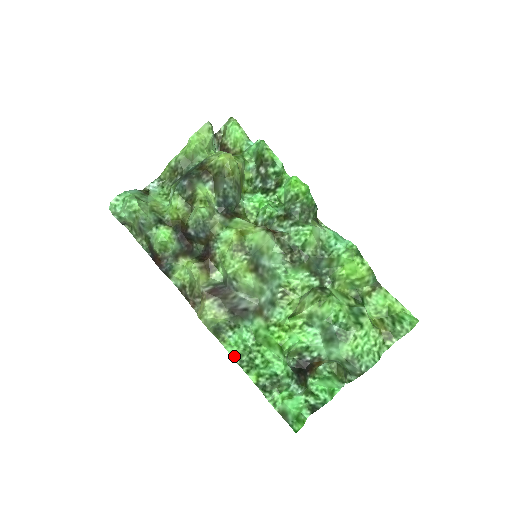
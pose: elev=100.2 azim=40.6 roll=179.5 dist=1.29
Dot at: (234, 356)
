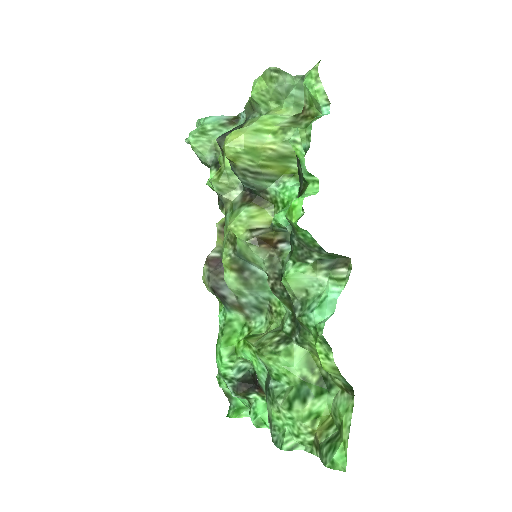
Dot at: occluded
